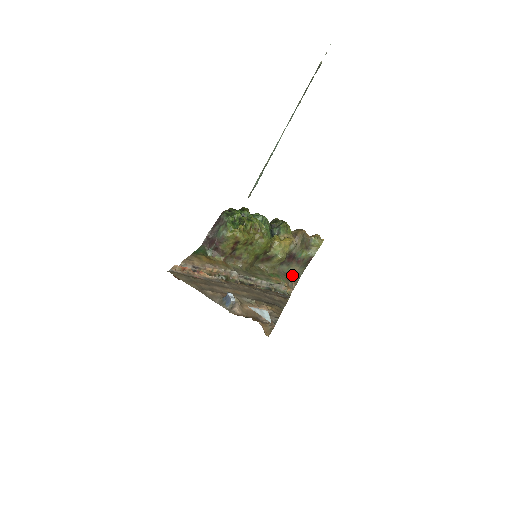
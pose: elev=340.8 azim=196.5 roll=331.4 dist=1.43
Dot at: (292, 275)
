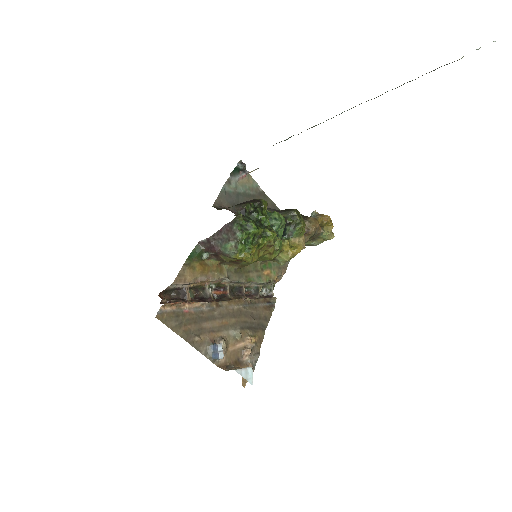
Dot at: occluded
